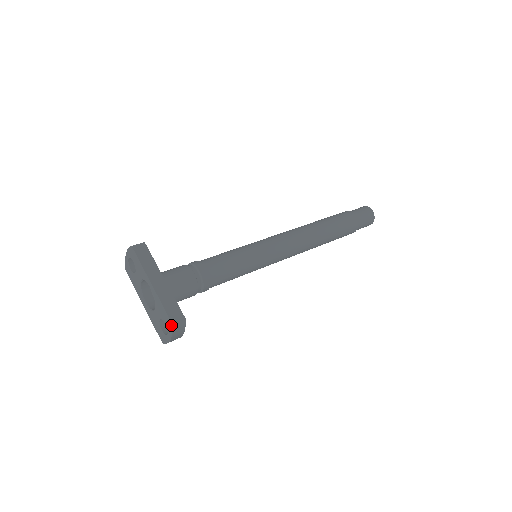
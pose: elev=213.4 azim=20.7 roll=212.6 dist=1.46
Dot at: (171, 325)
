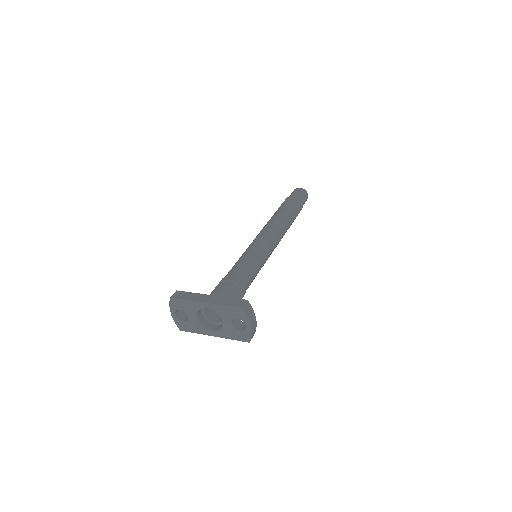
Dot at: (242, 311)
